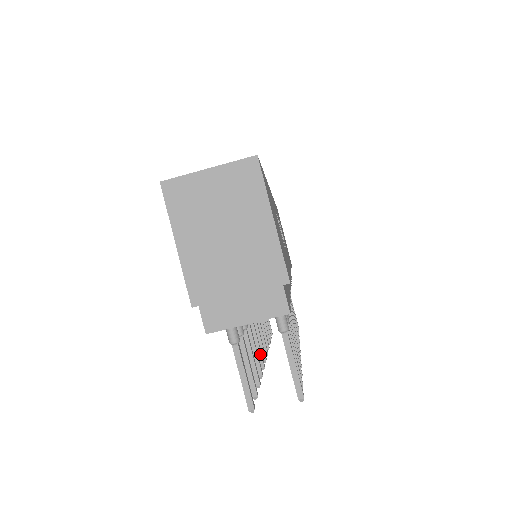
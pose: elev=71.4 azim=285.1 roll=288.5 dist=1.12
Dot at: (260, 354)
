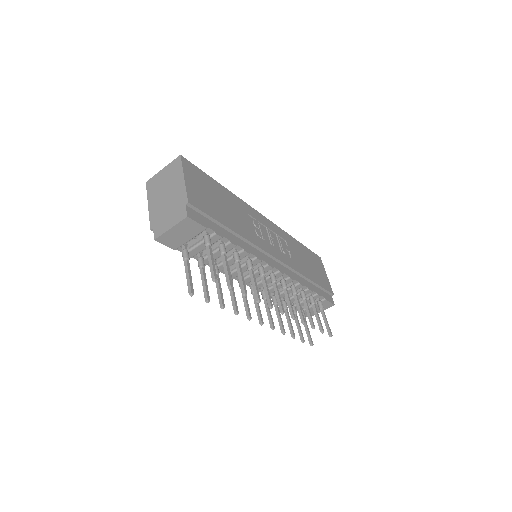
Dot at: (247, 309)
